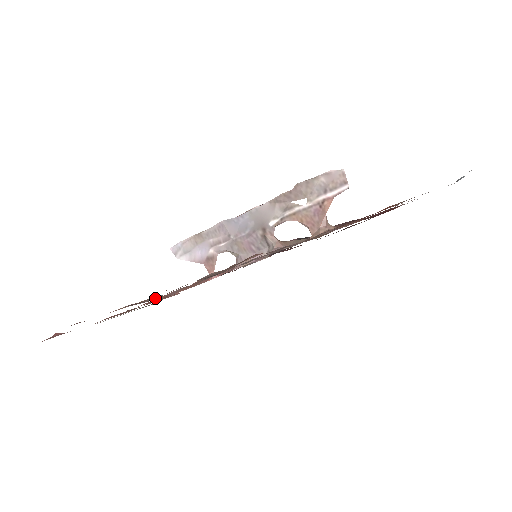
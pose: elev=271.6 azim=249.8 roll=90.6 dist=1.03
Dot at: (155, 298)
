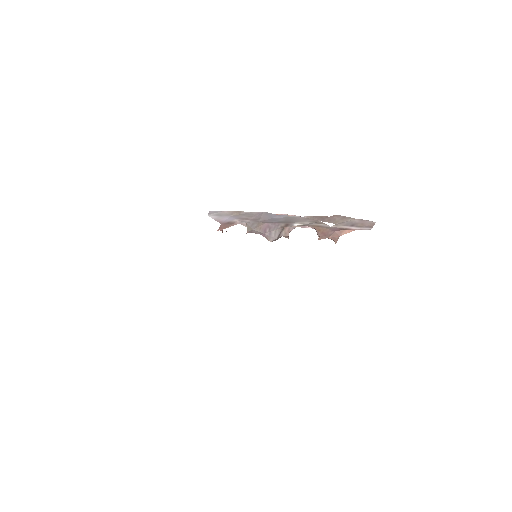
Dot at: occluded
